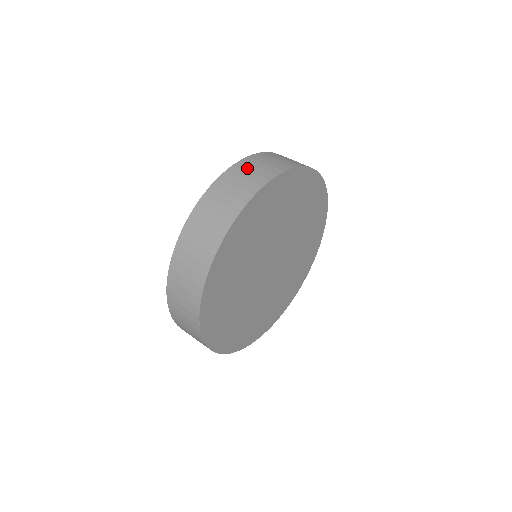
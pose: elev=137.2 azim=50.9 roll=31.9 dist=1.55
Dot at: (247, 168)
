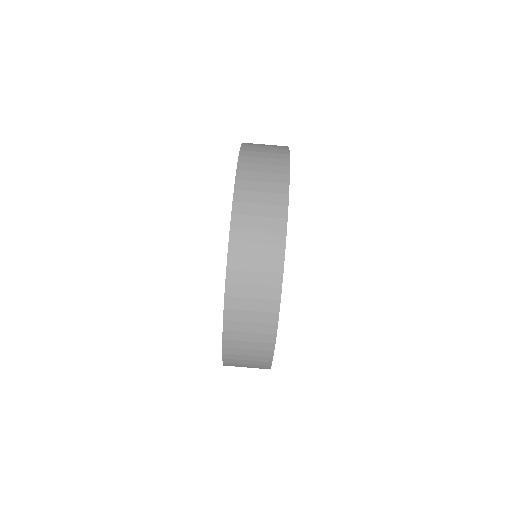
Dot at: (239, 353)
